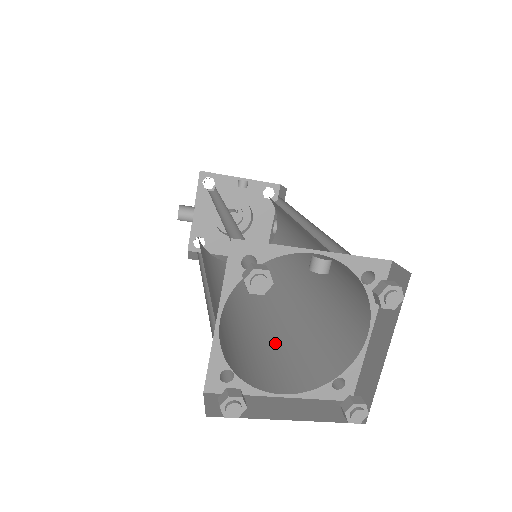
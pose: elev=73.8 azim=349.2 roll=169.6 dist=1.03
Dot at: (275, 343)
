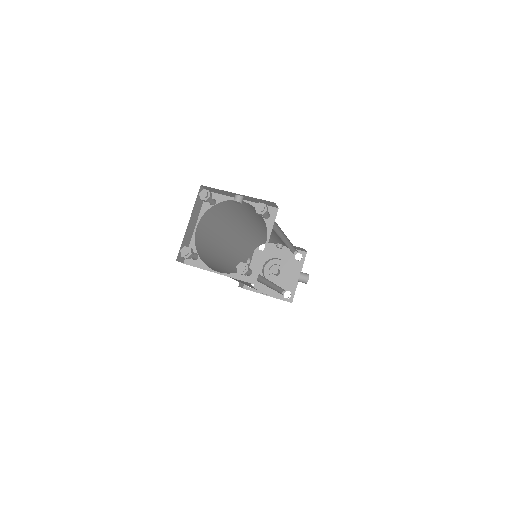
Dot at: occluded
